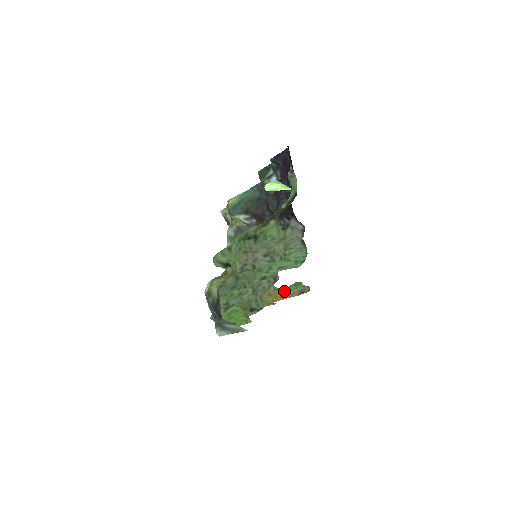
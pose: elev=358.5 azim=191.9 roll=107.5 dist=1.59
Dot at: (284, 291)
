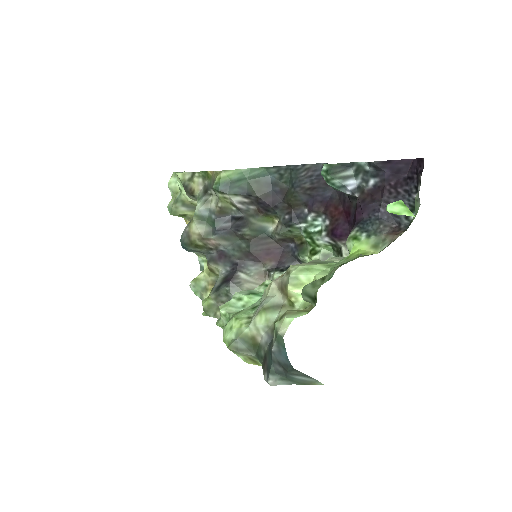
Dot at: occluded
